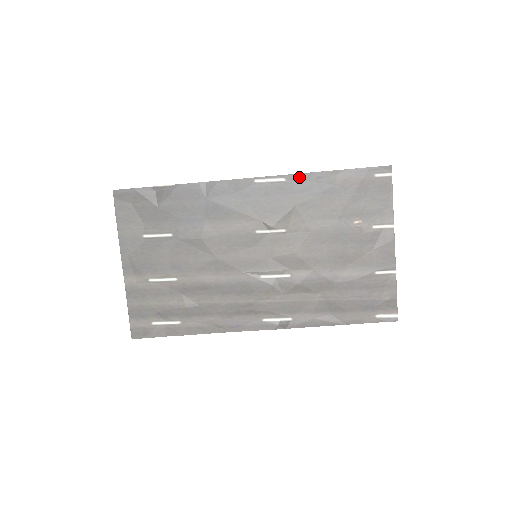
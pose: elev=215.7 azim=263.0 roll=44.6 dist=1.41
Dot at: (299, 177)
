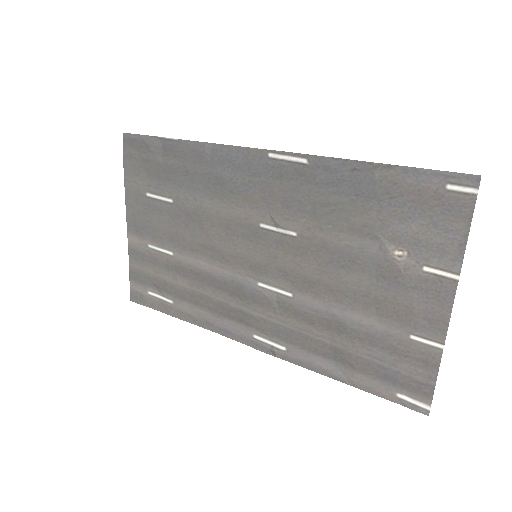
Dot at: (327, 162)
